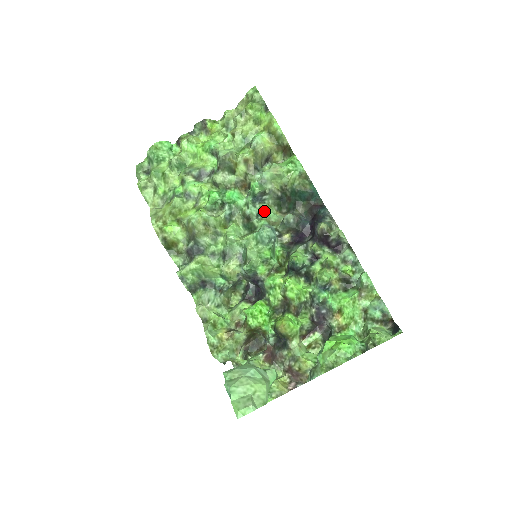
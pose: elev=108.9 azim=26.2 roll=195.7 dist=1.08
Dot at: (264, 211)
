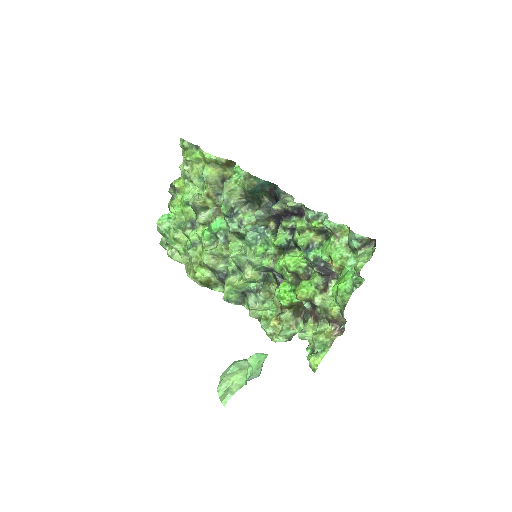
Dot at: (243, 220)
